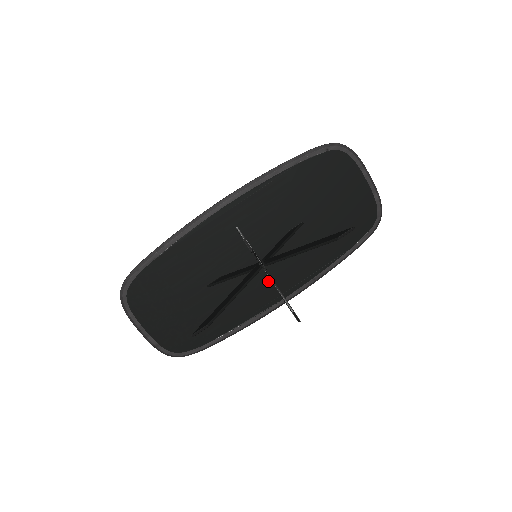
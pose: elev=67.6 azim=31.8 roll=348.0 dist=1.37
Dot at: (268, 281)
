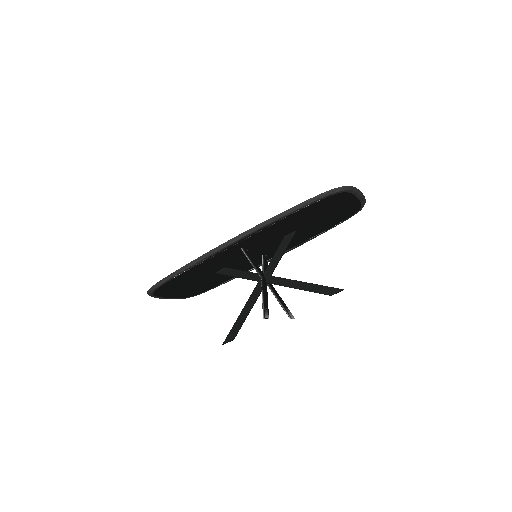
Dot at: occluded
